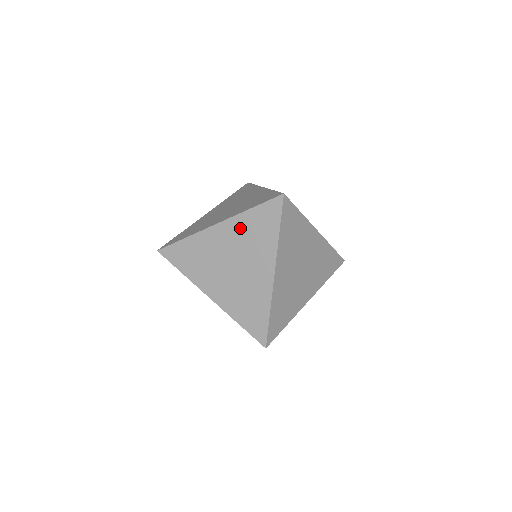
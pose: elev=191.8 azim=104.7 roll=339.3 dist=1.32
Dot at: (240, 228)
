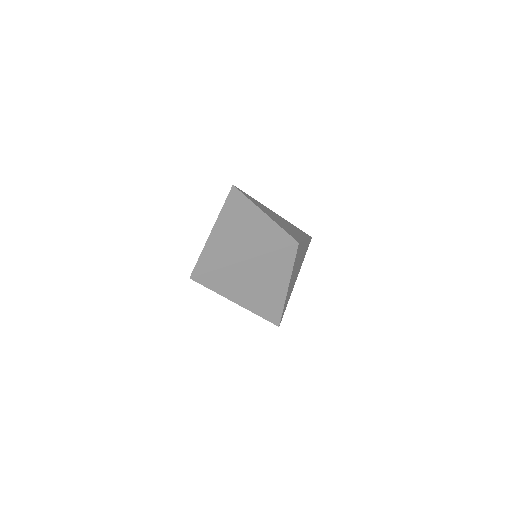
Dot at: (263, 263)
